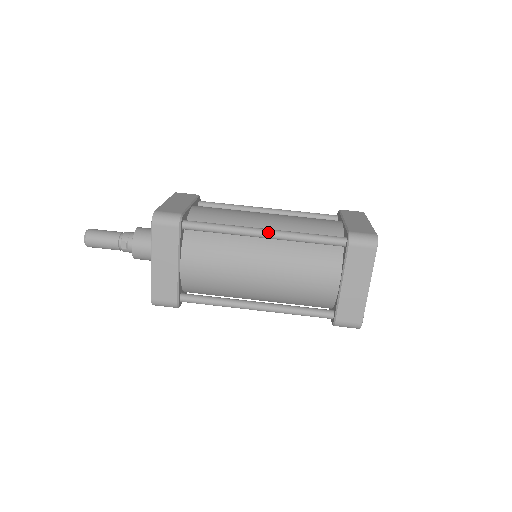
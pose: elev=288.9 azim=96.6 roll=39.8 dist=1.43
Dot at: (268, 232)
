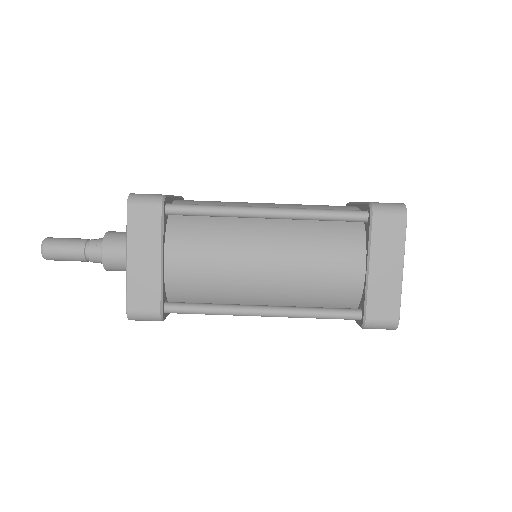
Dot at: (268, 316)
